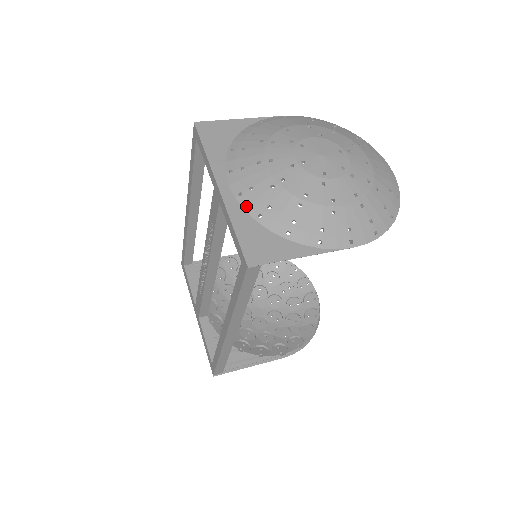
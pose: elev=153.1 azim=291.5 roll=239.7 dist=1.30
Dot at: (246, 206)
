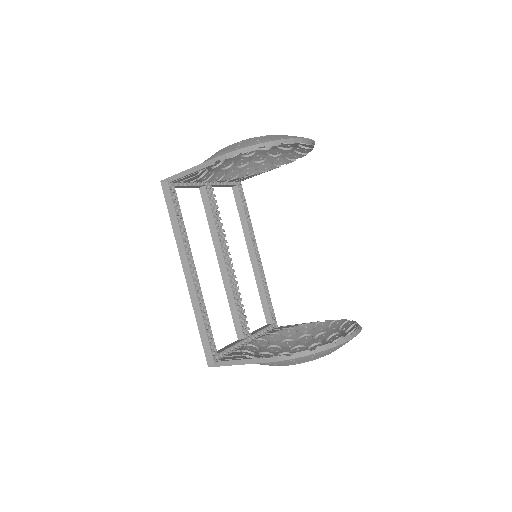
Dot at: occluded
